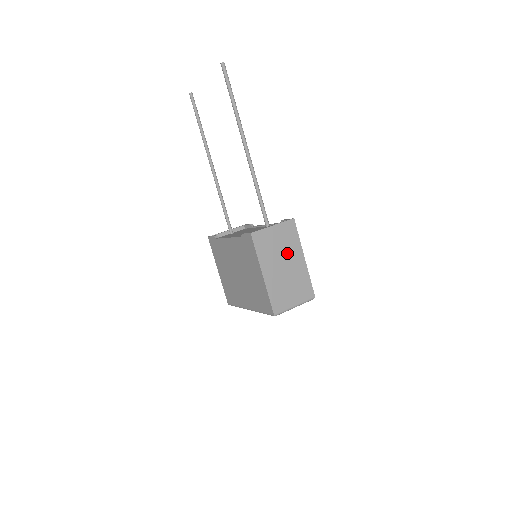
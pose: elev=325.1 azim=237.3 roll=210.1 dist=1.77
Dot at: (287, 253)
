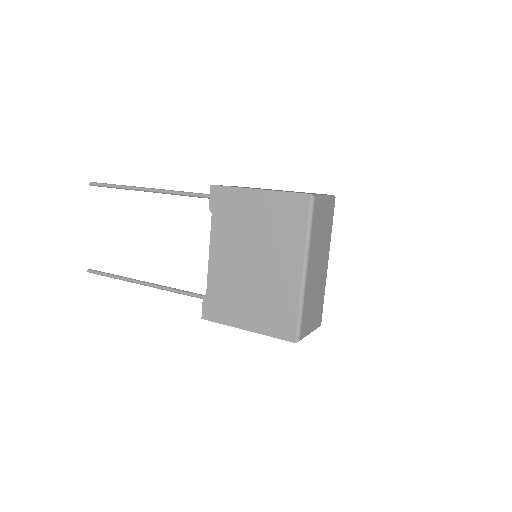
Dot at: occluded
